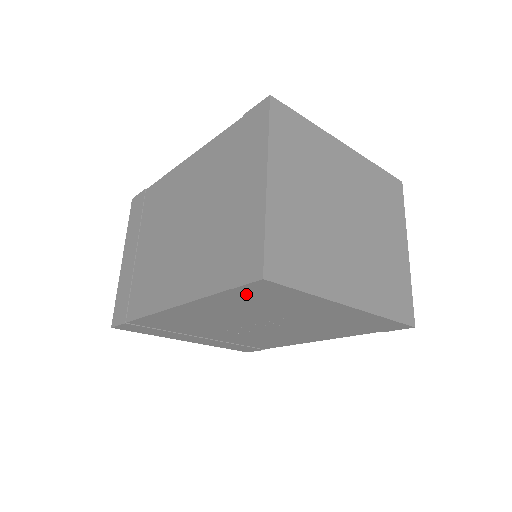
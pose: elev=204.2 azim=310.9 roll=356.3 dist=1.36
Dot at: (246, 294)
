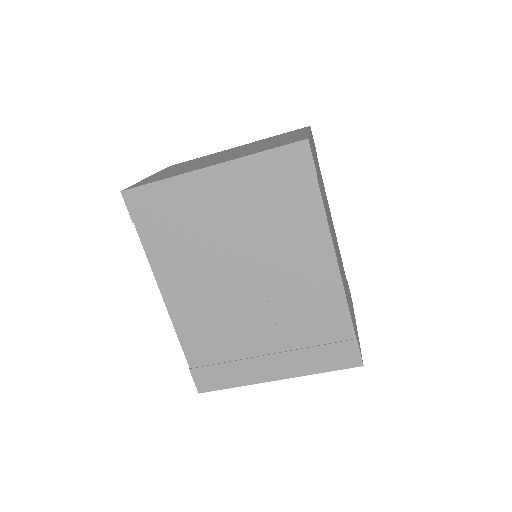
Dot at: (150, 224)
